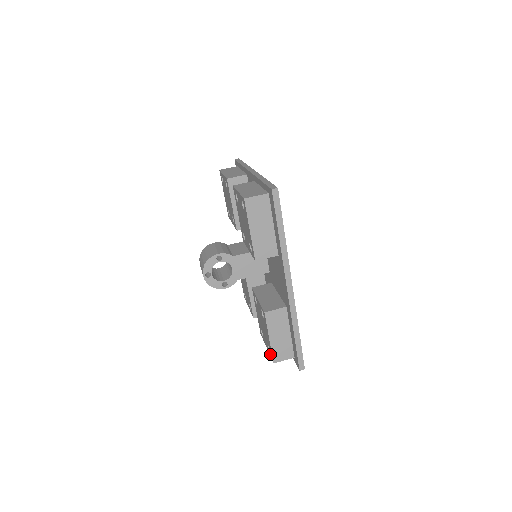
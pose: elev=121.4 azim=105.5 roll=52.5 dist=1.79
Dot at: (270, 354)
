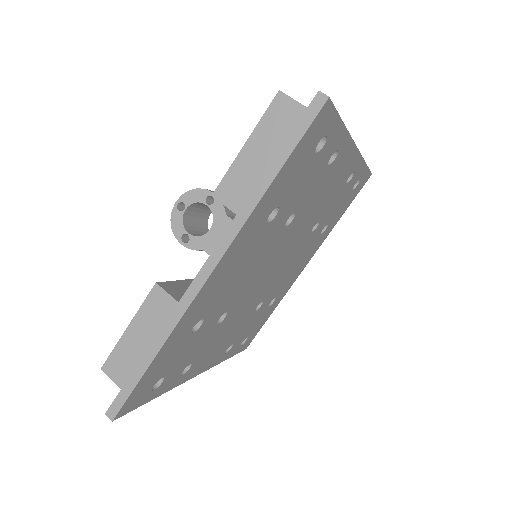
Dot at: occluded
